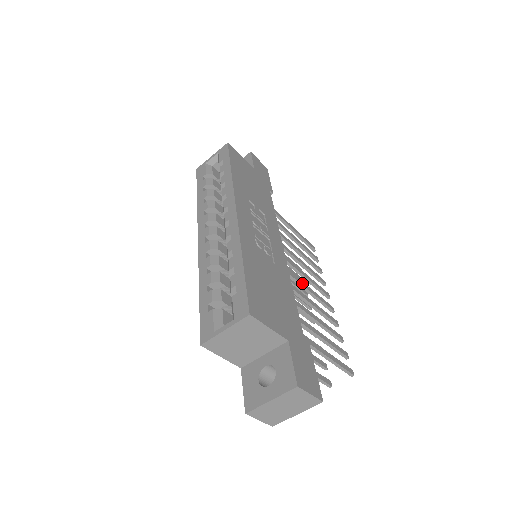
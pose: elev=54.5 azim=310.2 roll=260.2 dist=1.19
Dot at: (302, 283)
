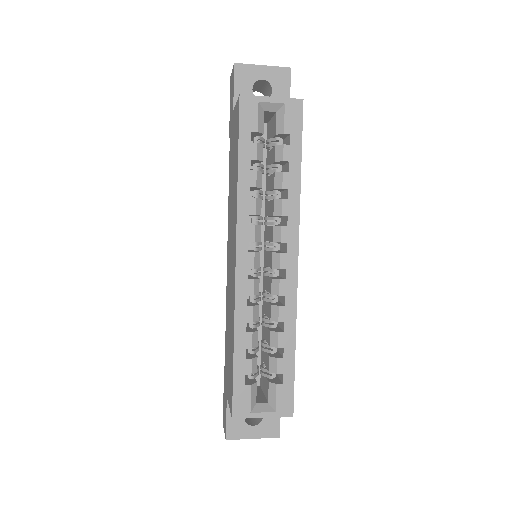
Dot at: occluded
